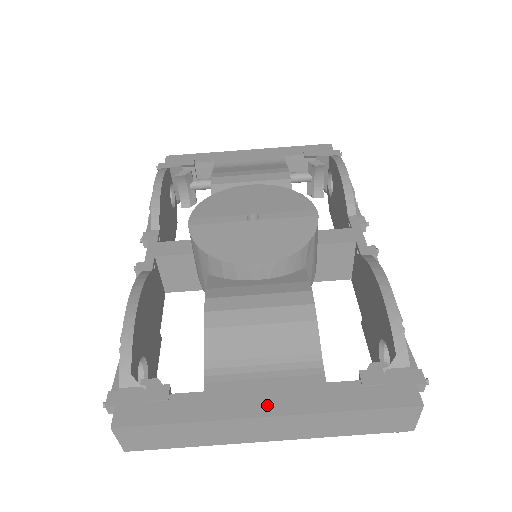
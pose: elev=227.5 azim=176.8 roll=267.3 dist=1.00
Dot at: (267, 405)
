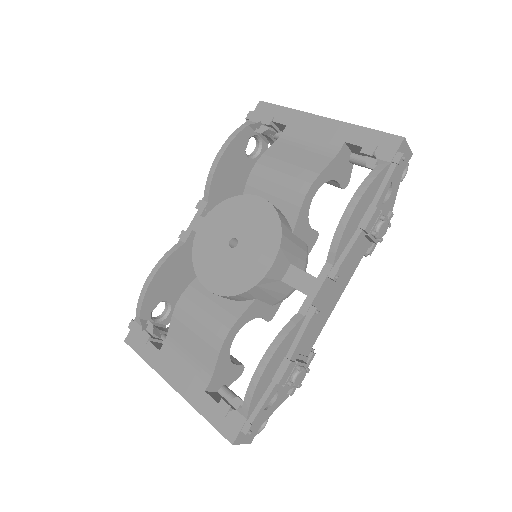
Dot at: (175, 381)
